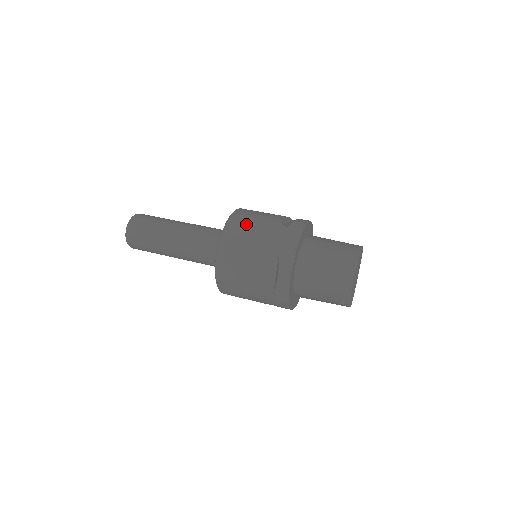
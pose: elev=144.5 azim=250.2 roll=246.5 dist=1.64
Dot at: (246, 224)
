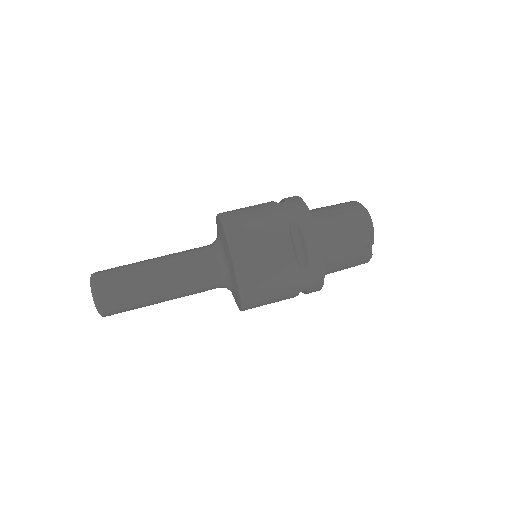
Dot at: (244, 215)
